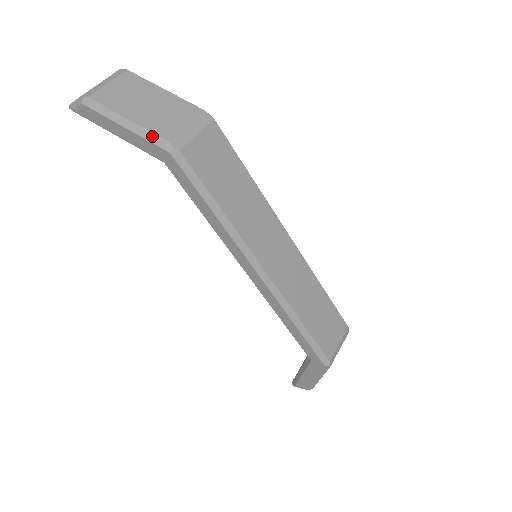
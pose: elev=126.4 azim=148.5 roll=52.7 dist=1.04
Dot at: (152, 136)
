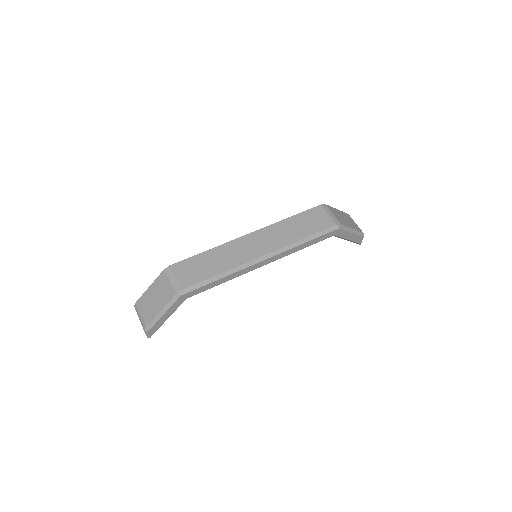
Dot at: (171, 302)
